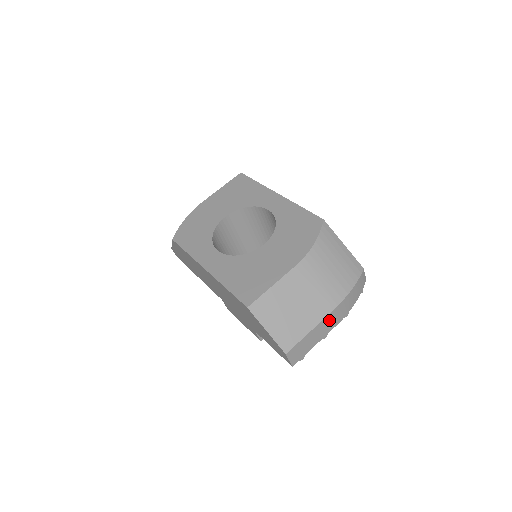
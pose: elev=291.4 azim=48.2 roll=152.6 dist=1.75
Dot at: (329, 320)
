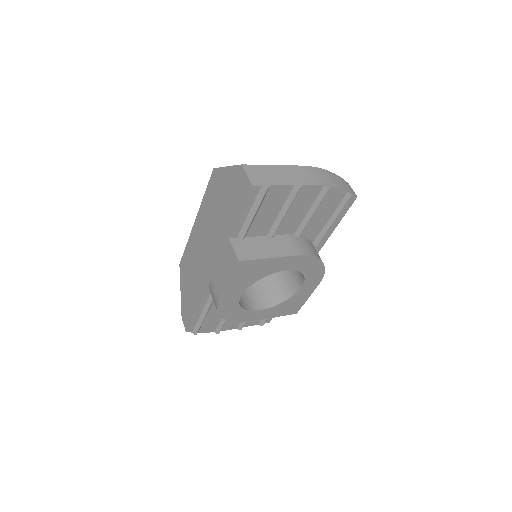
Dot at: (300, 172)
